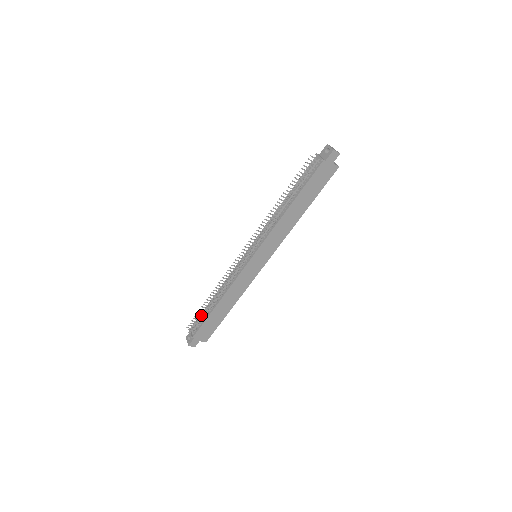
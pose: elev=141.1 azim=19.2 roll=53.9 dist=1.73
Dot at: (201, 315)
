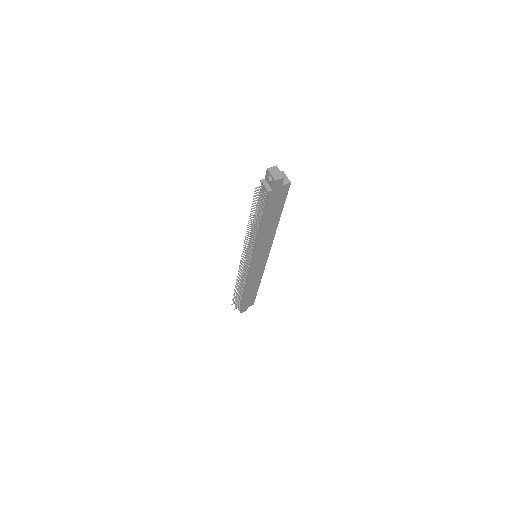
Dot at: occluded
